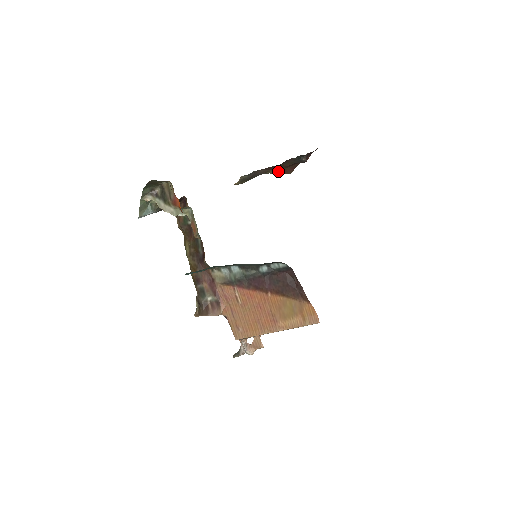
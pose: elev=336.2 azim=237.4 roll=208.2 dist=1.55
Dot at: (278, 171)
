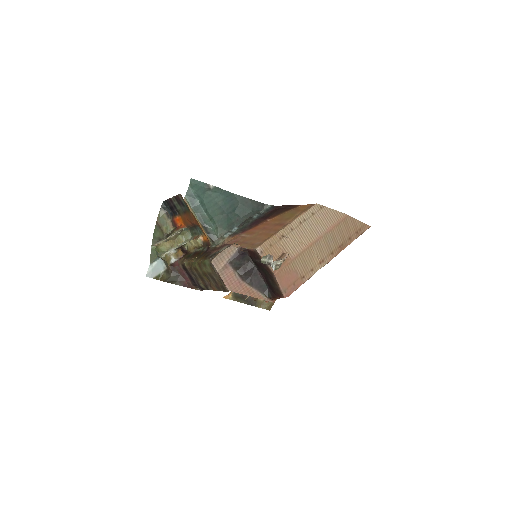
Dot at: (265, 300)
